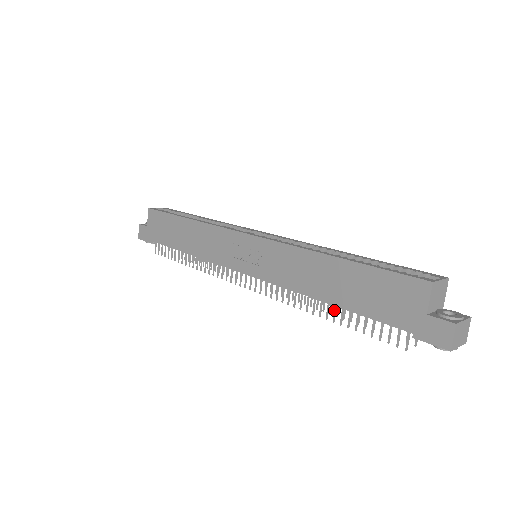
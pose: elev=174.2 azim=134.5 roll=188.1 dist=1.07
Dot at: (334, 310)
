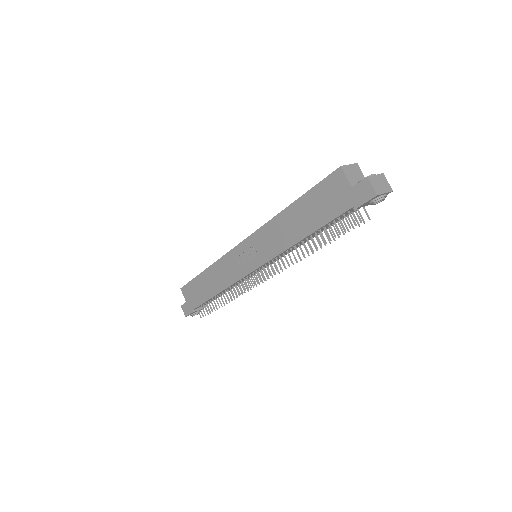
Dot at: (312, 240)
